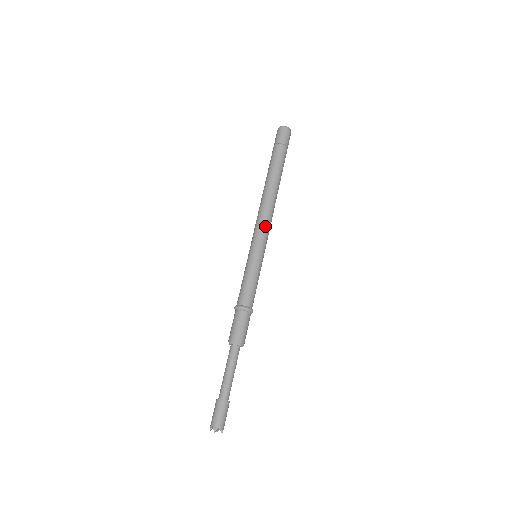
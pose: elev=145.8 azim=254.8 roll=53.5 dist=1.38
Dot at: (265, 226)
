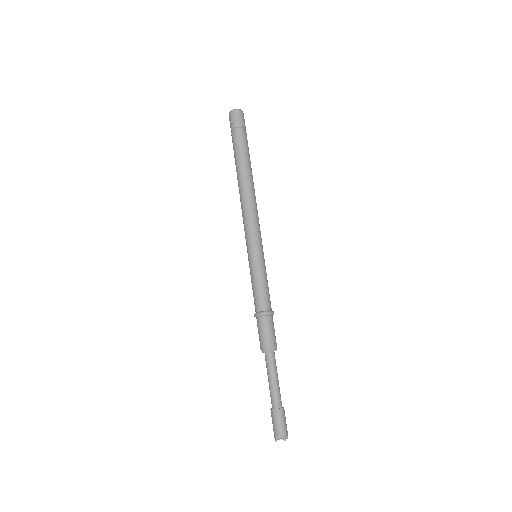
Dot at: (258, 223)
